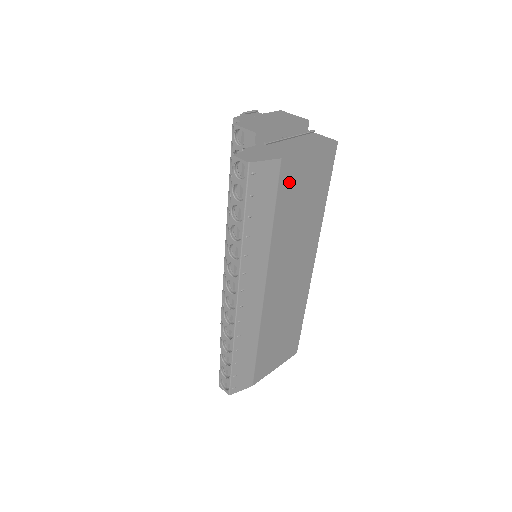
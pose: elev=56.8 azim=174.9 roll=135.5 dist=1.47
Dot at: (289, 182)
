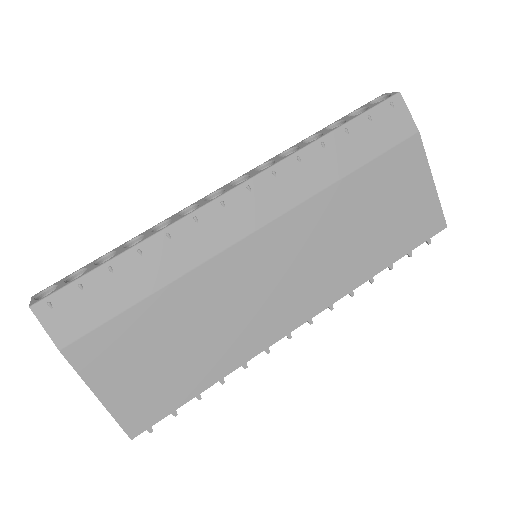
Dot at: (398, 167)
